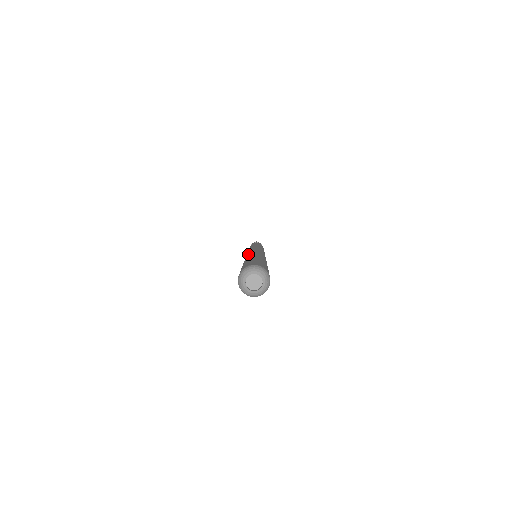
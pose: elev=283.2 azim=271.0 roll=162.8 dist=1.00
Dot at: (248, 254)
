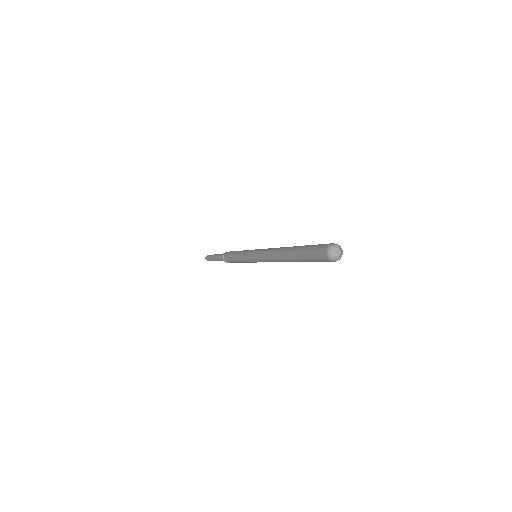
Dot at: occluded
